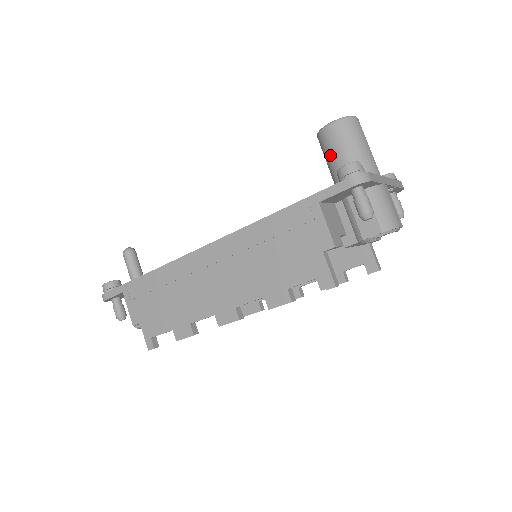
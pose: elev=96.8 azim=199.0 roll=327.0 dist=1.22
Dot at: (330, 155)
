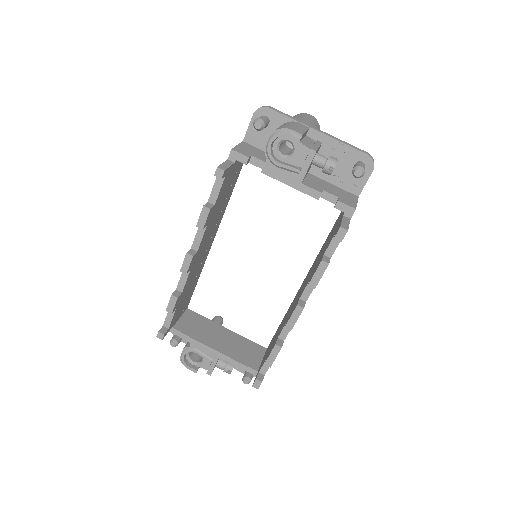
Dot at: occluded
